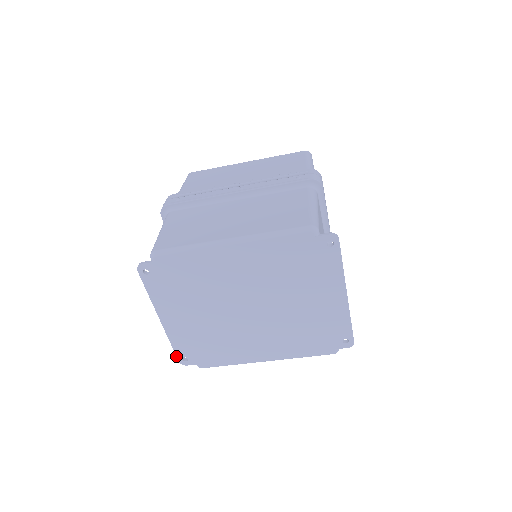
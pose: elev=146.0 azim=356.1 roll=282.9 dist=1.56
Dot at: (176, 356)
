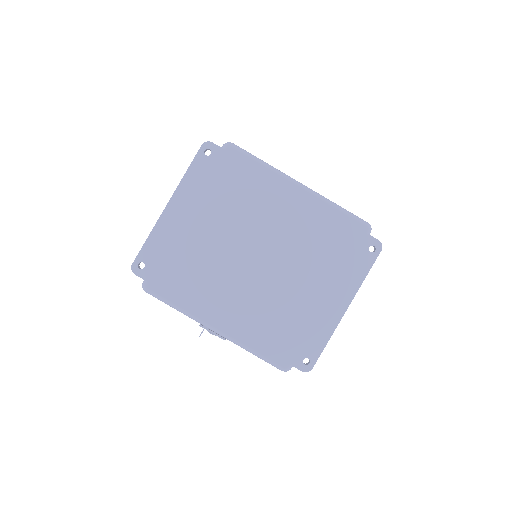
Dot at: (137, 255)
